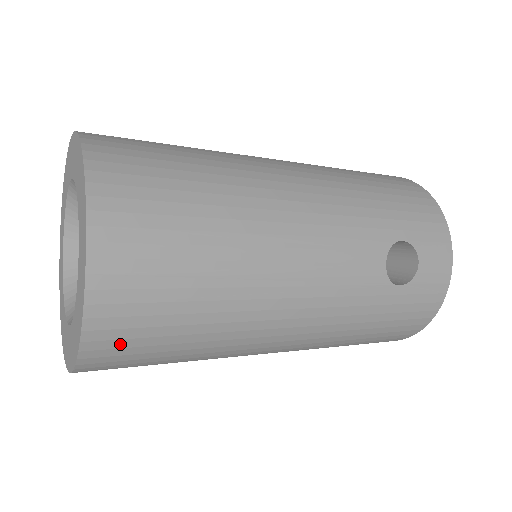
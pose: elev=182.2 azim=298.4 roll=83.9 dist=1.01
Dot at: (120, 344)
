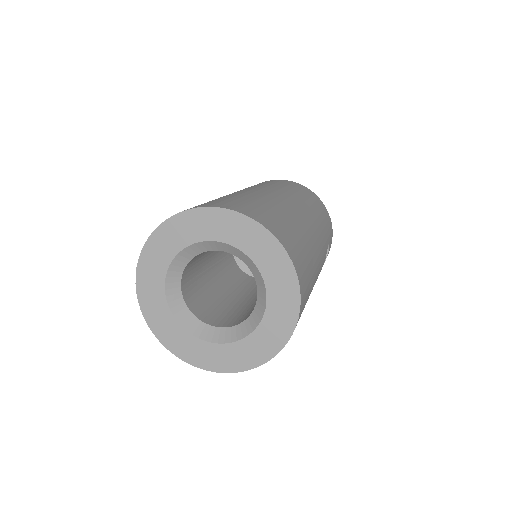
Dot at: occluded
